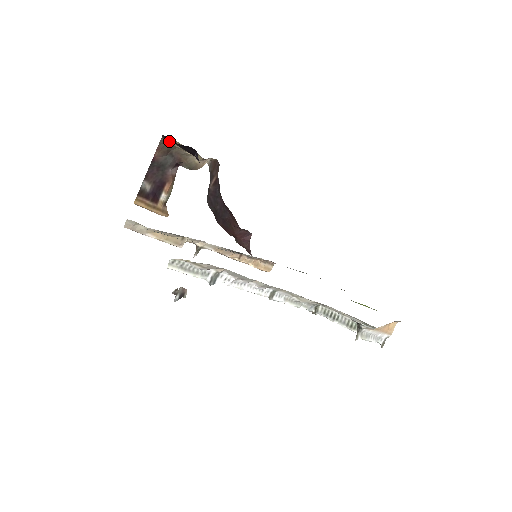
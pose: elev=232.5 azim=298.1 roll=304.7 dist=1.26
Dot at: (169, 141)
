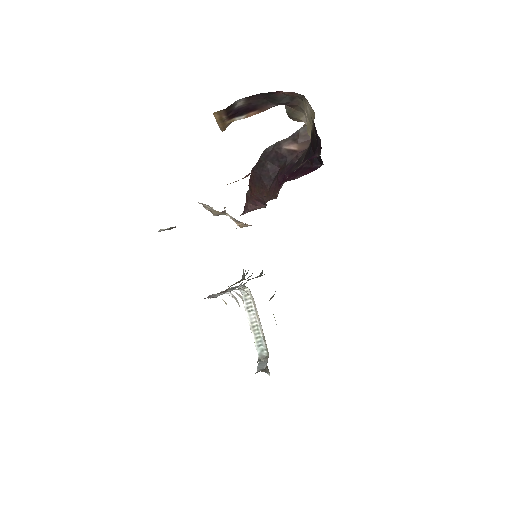
Dot at: occluded
